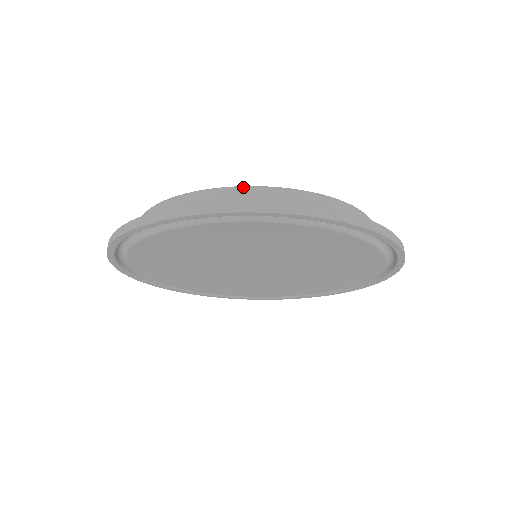
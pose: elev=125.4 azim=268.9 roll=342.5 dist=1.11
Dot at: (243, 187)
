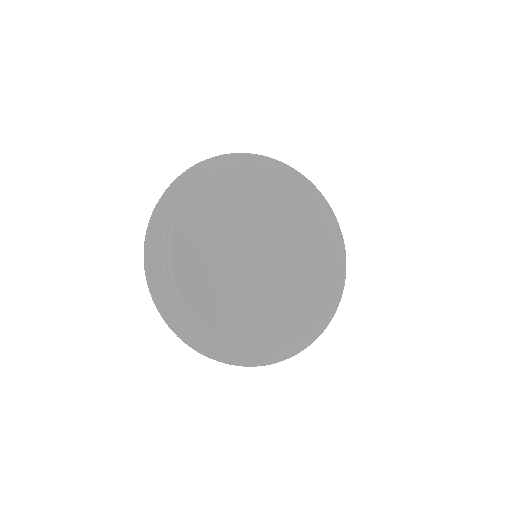
Dot at: (189, 314)
